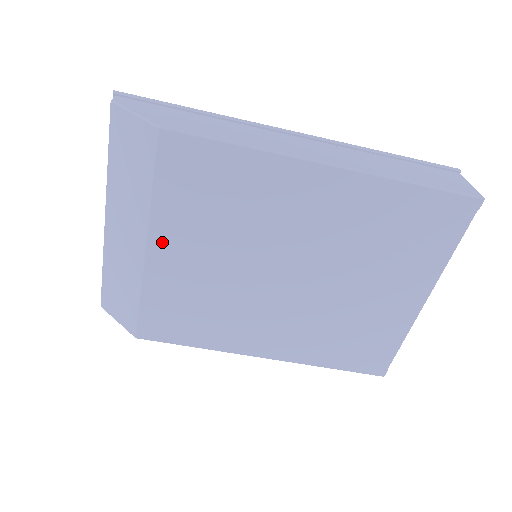
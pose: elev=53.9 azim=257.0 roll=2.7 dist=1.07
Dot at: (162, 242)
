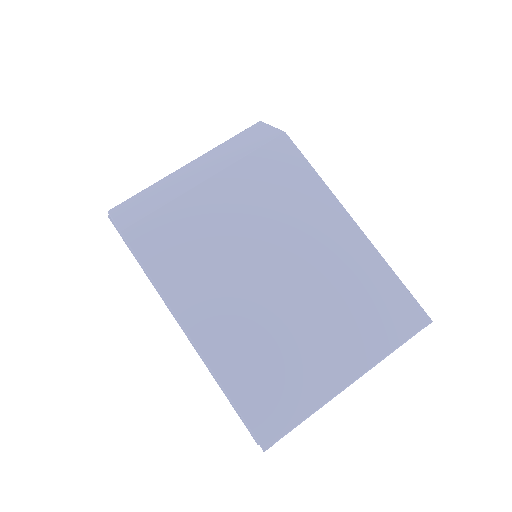
Dot at: (220, 184)
